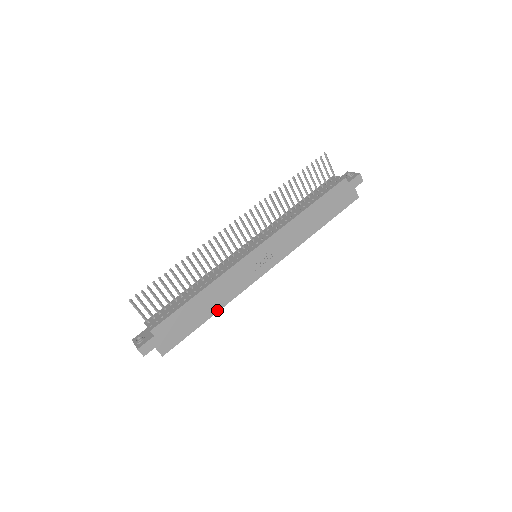
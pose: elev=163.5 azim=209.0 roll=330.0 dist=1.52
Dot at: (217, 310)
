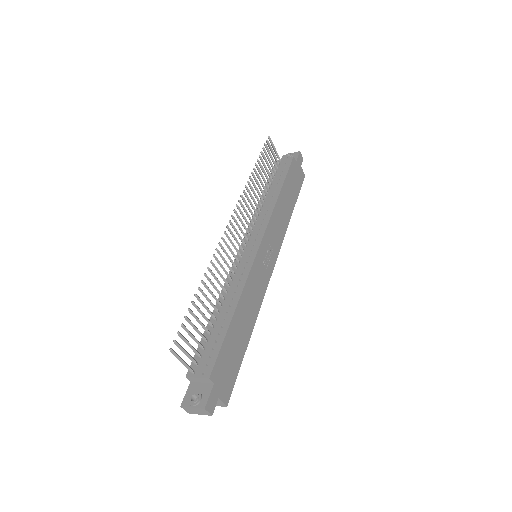
Dot at: (252, 327)
